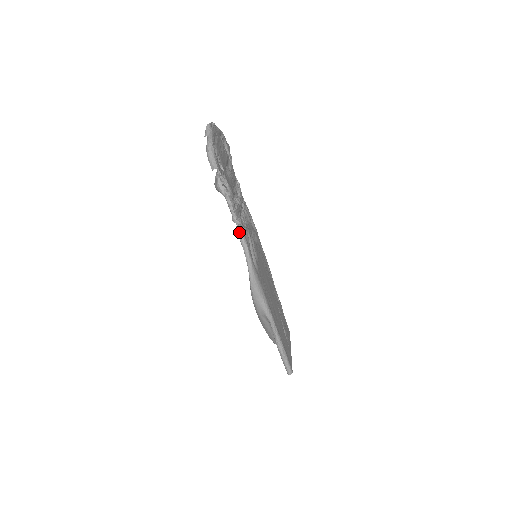
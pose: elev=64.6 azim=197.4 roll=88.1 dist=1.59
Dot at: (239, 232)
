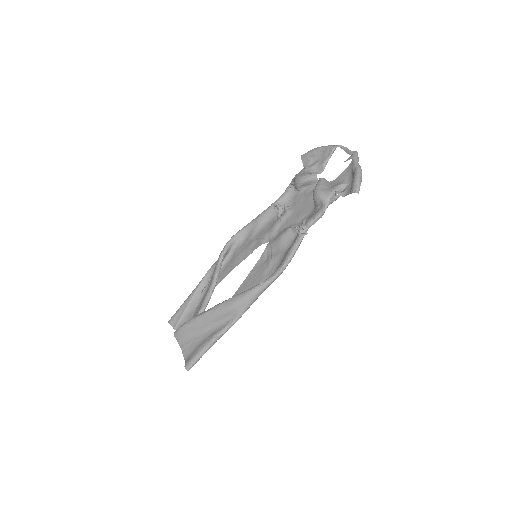
Dot at: (301, 240)
